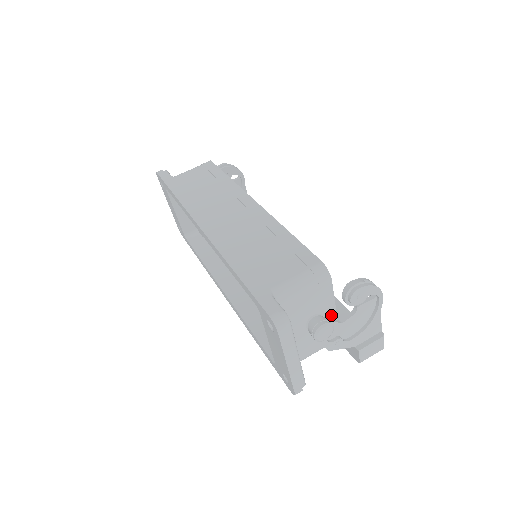
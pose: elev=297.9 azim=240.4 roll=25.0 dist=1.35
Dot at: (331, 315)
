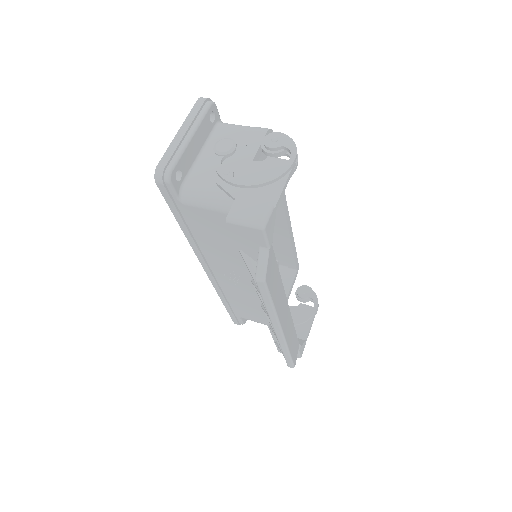
Dot at: occluded
